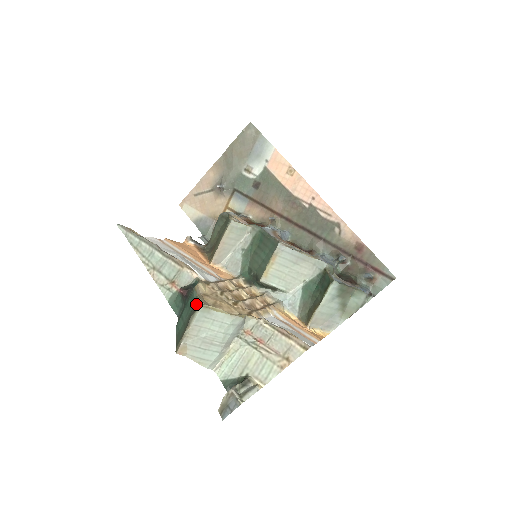
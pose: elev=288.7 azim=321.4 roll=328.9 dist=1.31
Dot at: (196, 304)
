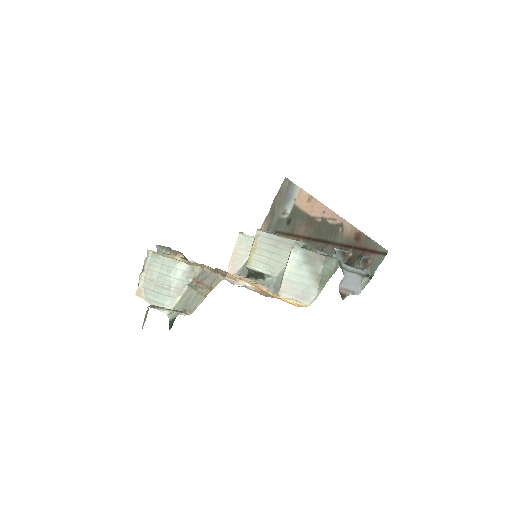
Dot at: occluded
